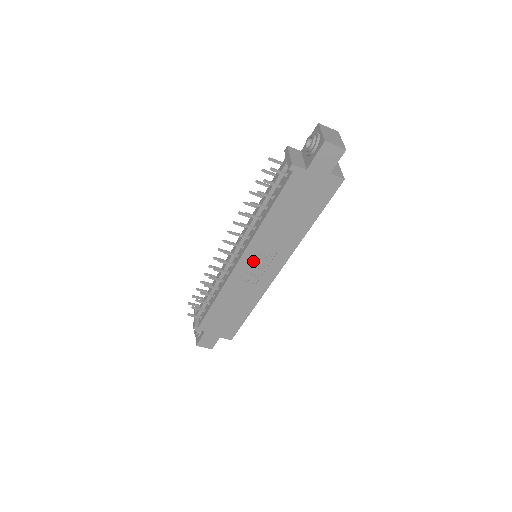
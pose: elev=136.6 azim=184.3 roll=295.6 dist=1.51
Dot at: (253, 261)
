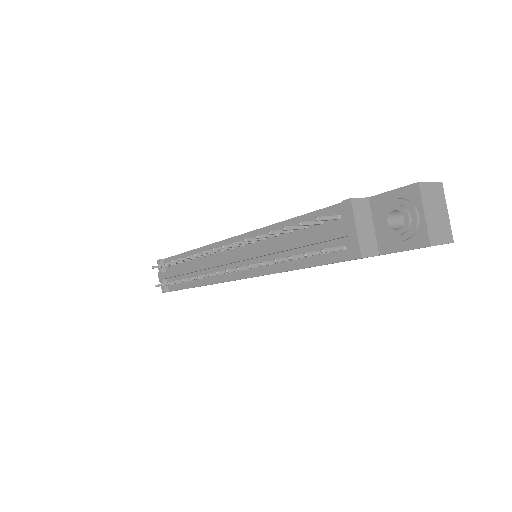
Dot at: occluded
